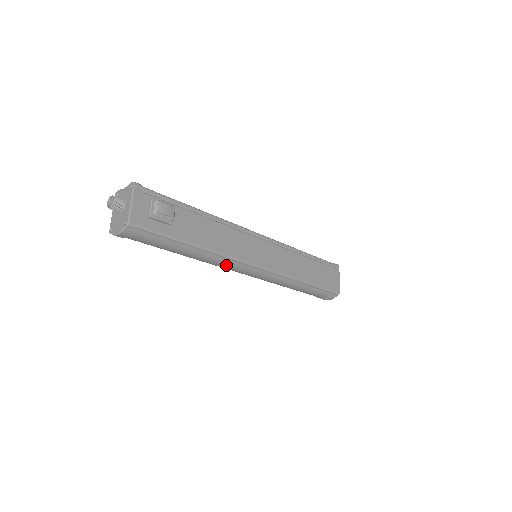
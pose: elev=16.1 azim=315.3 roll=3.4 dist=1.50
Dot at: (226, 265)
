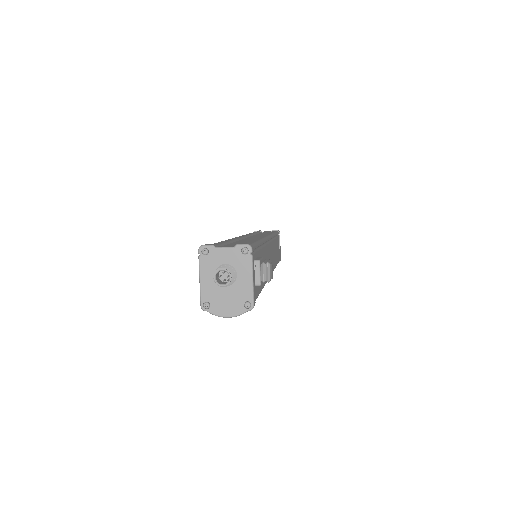
Dot at: occluded
